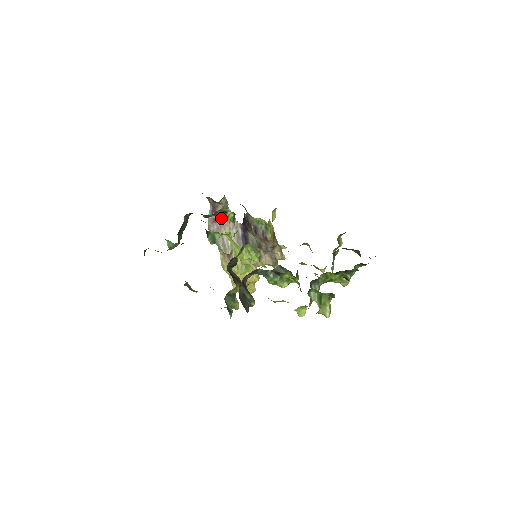
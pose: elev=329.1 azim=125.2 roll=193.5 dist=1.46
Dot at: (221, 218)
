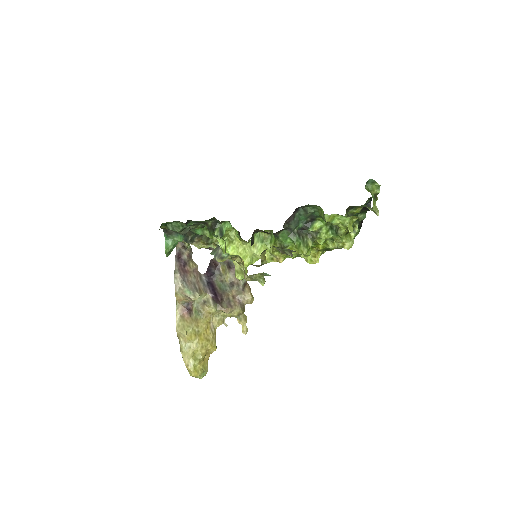
Dot at: (205, 241)
